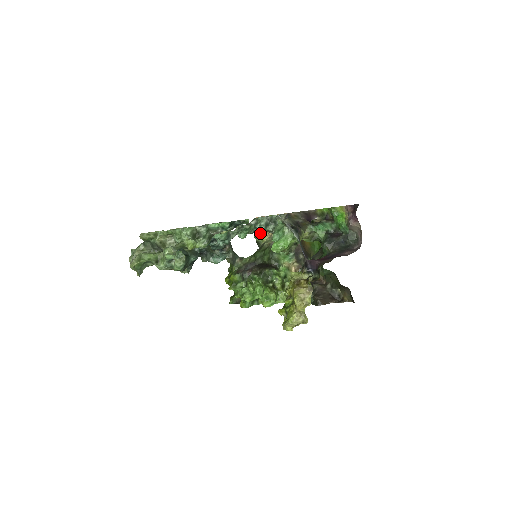
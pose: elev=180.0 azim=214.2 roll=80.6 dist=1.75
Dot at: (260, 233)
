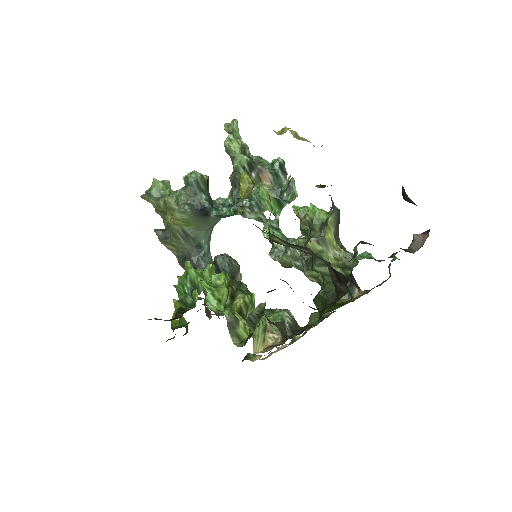
Dot at: (259, 358)
